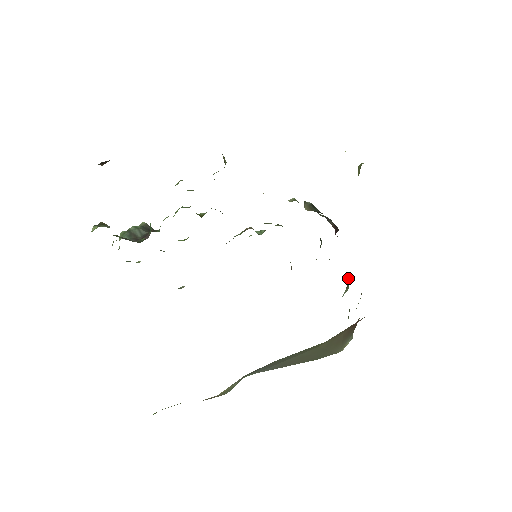
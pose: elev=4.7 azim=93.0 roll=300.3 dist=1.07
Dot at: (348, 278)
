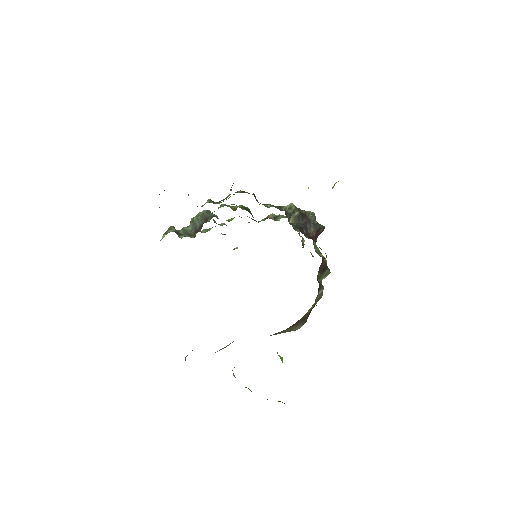
Dot at: (325, 270)
